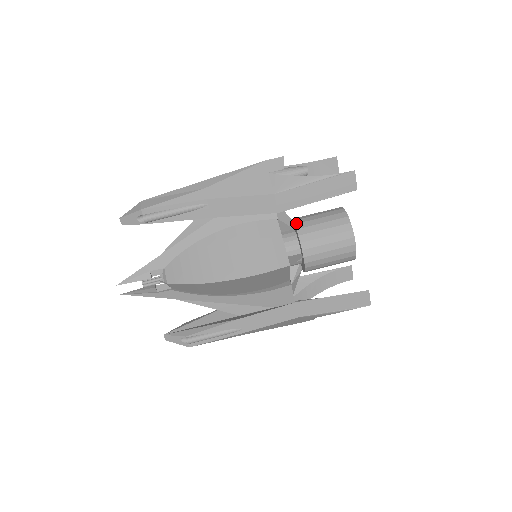
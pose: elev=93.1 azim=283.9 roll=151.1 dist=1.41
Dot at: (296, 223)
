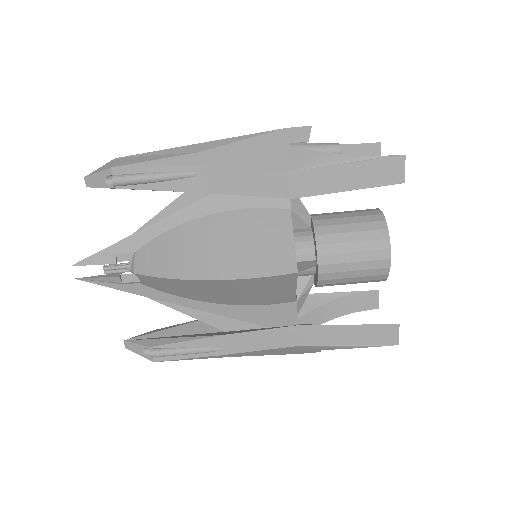
Dot at: (315, 219)
